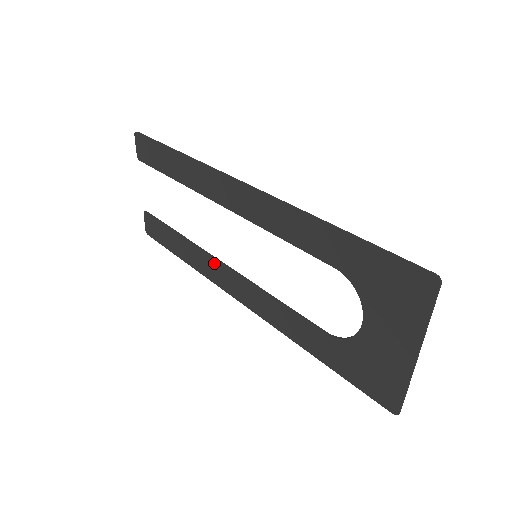
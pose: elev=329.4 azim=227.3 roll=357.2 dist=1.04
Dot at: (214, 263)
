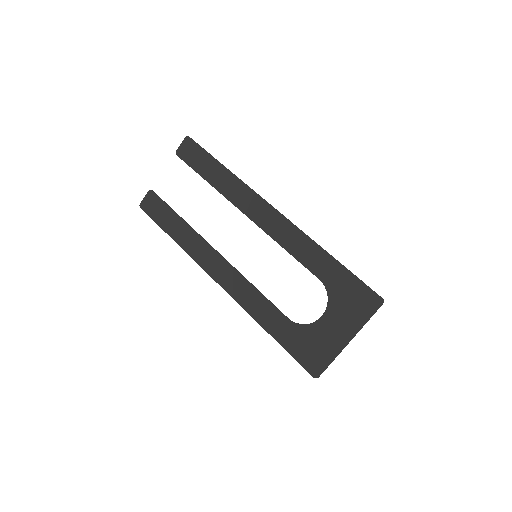
Dot at: (209, 250)
